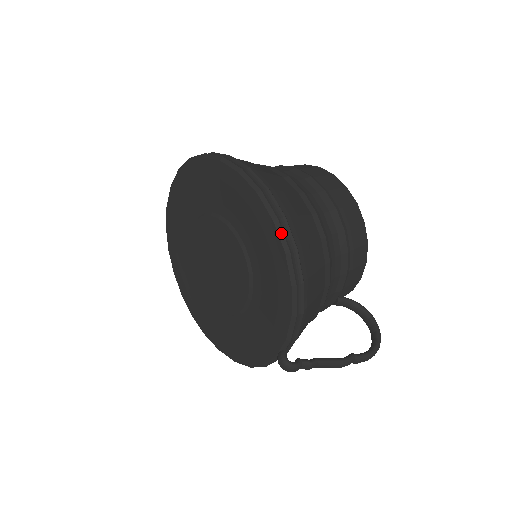
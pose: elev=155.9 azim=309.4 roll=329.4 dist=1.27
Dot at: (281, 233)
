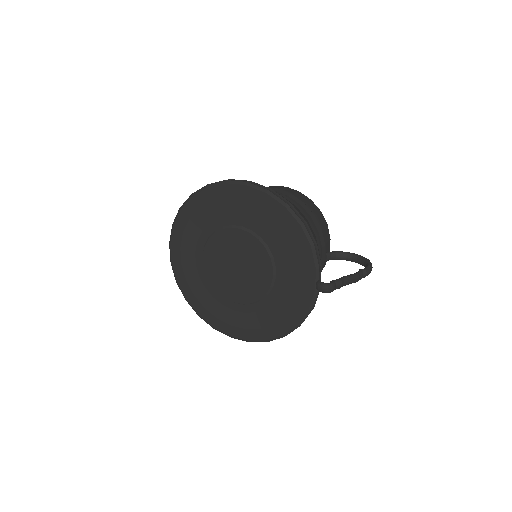
Dot at: (275, 197)
